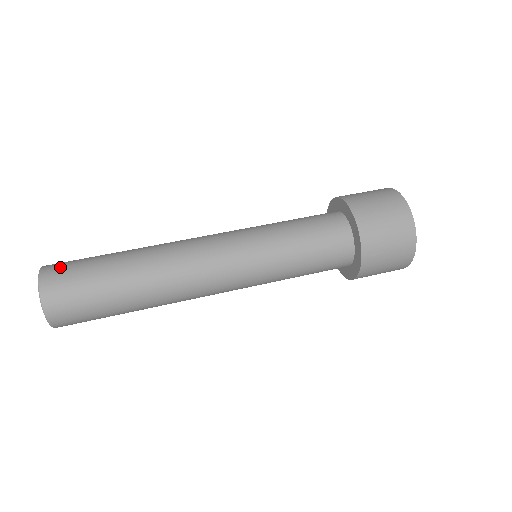
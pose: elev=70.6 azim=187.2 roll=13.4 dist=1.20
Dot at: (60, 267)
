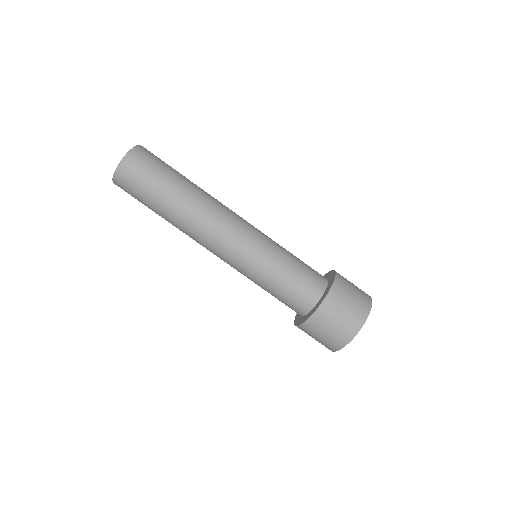
Dot at: (152, 153)
